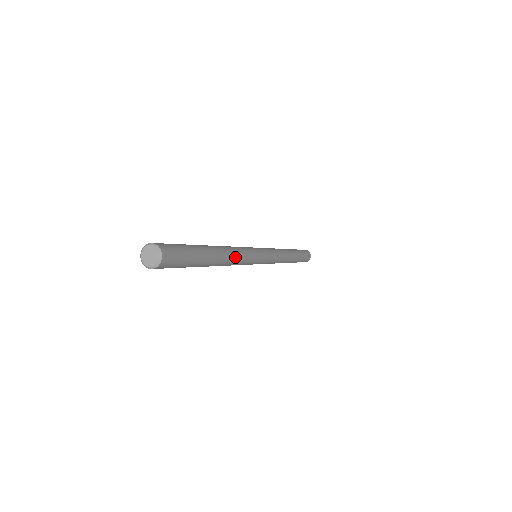
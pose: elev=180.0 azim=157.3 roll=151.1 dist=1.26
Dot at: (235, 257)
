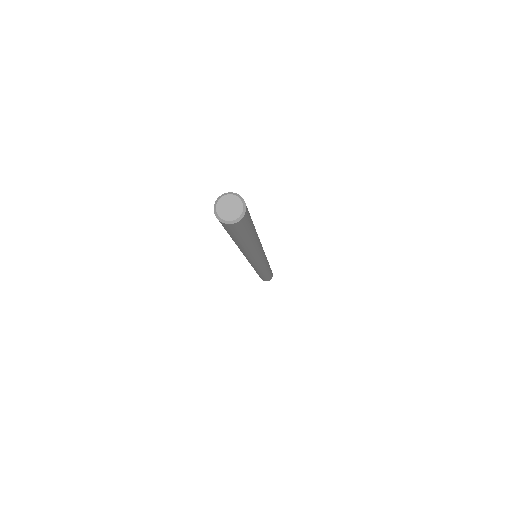
Dot at: (260, 244)
